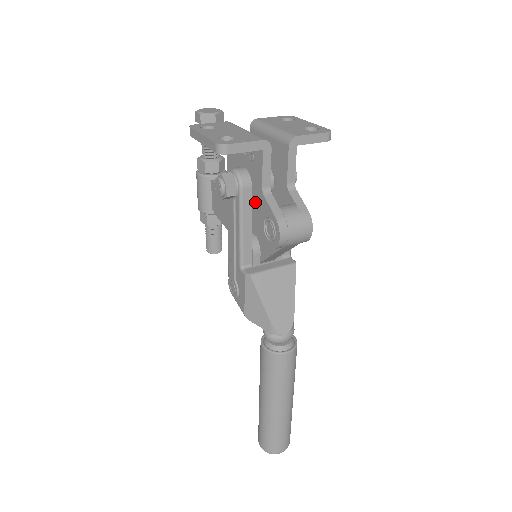
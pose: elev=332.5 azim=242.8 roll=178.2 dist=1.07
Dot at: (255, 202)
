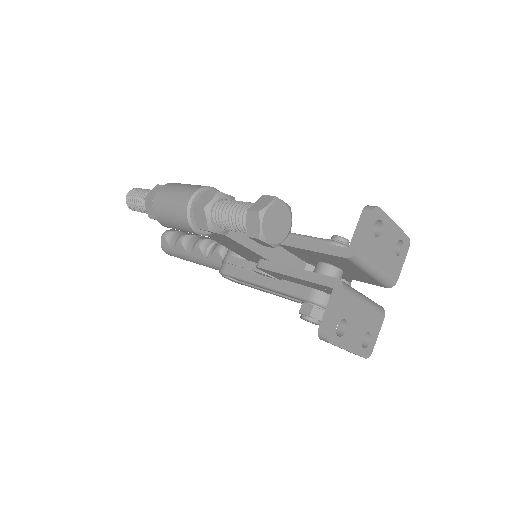
Dot at: occluded
